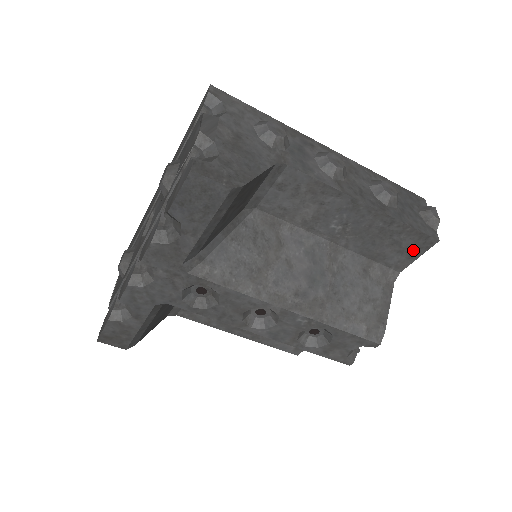
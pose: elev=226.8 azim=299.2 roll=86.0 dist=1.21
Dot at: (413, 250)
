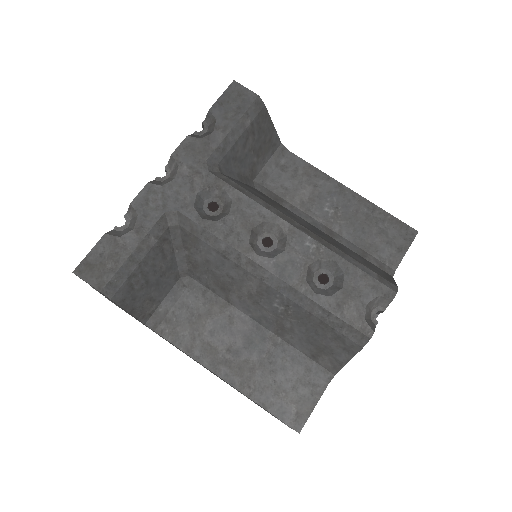
Dot at: (399, 242)
